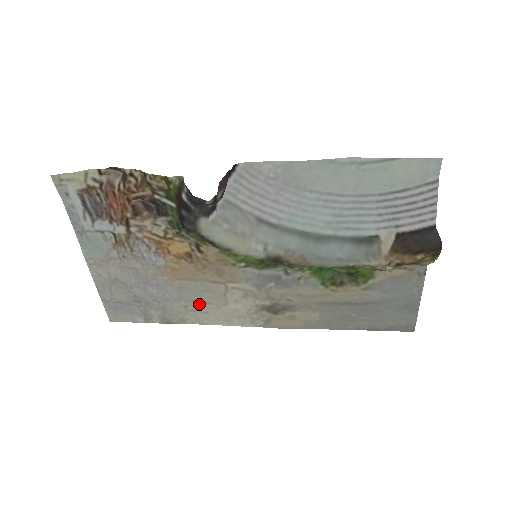
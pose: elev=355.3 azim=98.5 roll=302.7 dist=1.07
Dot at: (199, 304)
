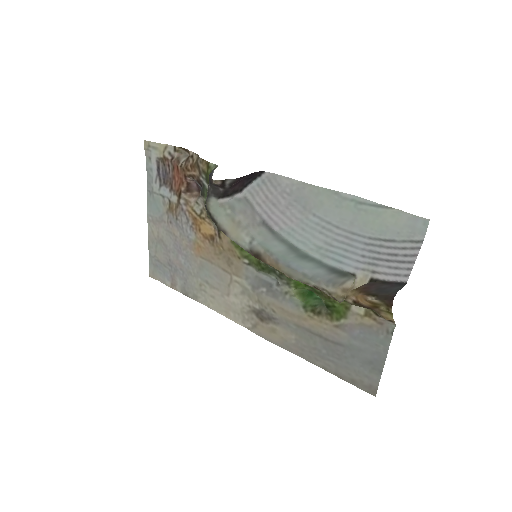
Dot at: (210, 286)
